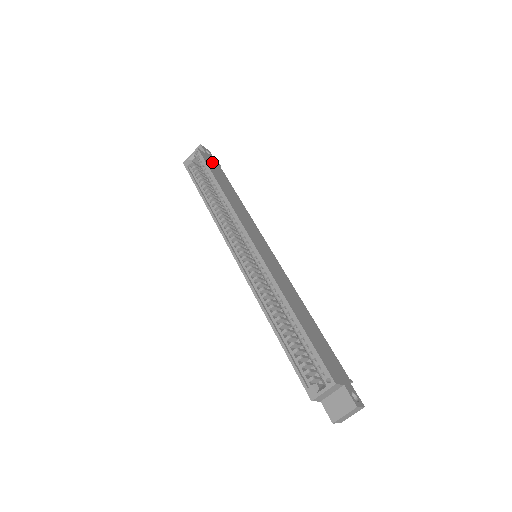
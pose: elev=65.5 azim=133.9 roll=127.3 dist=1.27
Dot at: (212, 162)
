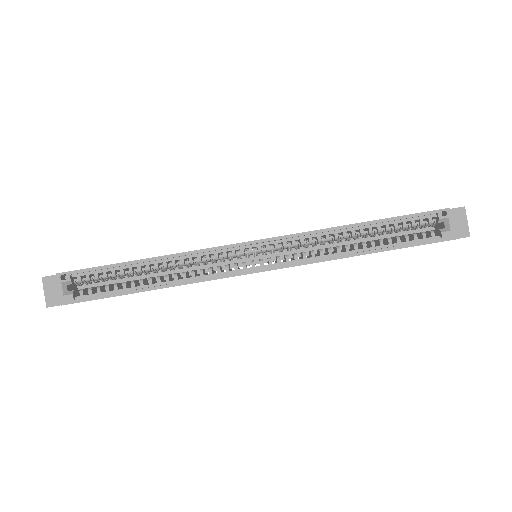
Dot at: occluded
